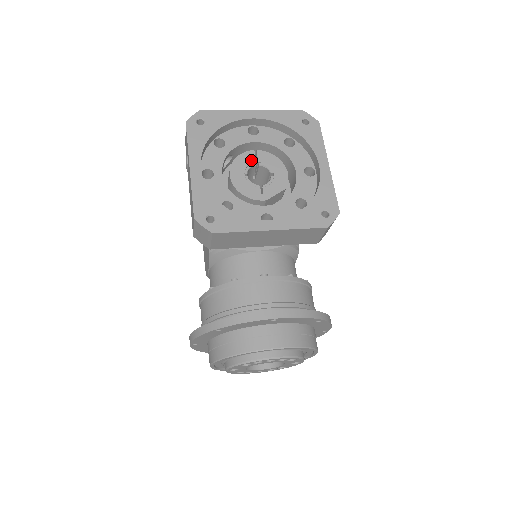
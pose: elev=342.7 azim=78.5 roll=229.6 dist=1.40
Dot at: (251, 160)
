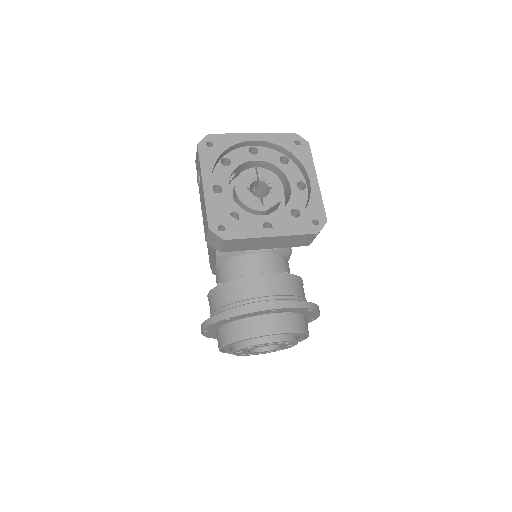
Dot at: (252, 176)
